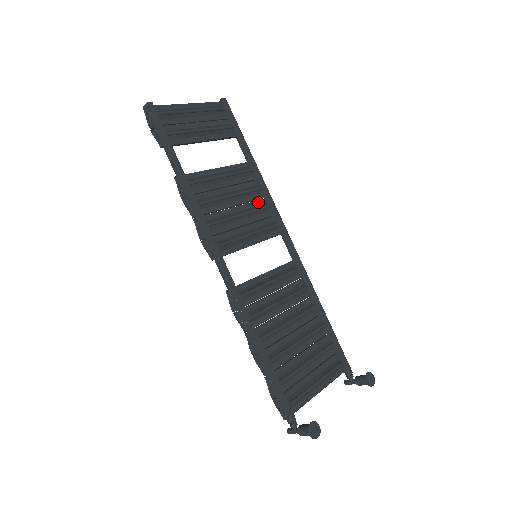
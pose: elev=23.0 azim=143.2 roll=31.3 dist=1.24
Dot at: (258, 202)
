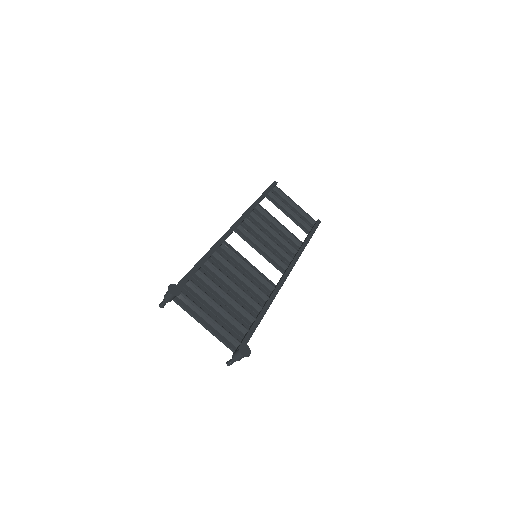
Dot at: (288, 253)
